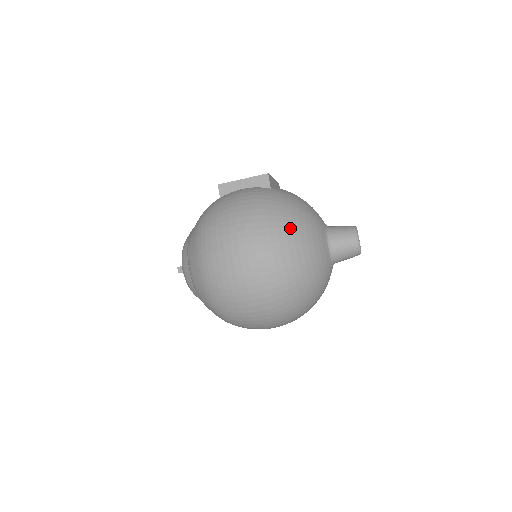
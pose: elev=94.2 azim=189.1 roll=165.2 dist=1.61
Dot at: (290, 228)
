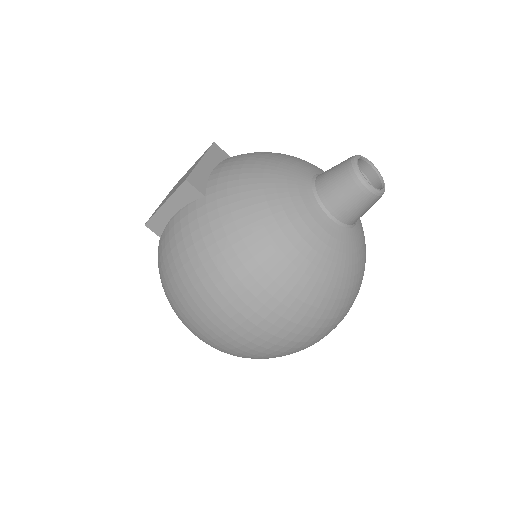
Dot at: (265, 259)
